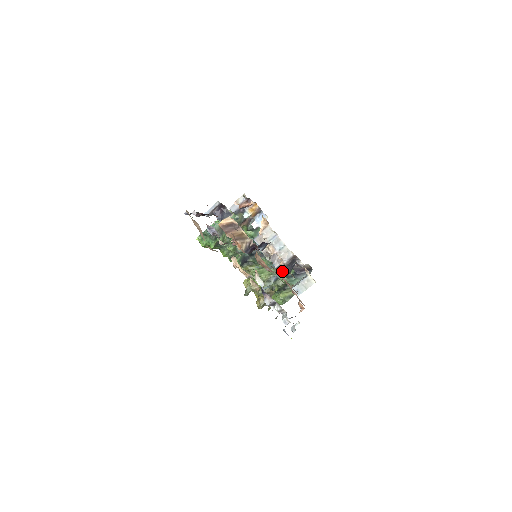
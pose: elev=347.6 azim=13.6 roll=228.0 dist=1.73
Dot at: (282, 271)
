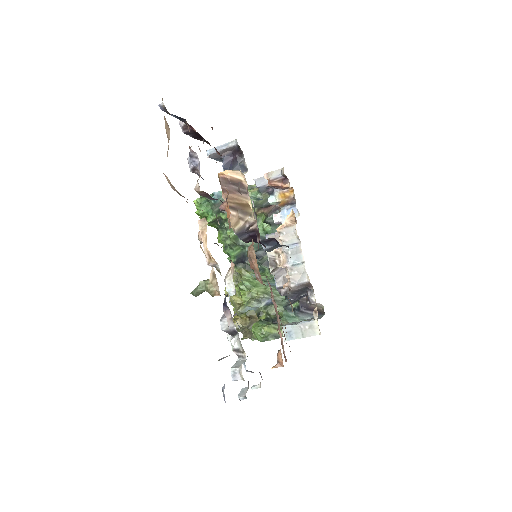
Dot at: (283, 297)
